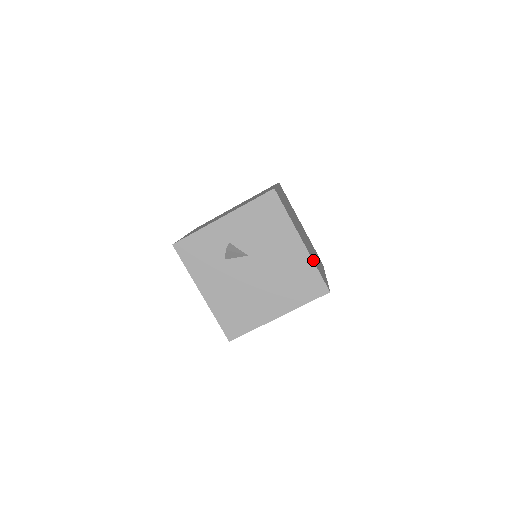
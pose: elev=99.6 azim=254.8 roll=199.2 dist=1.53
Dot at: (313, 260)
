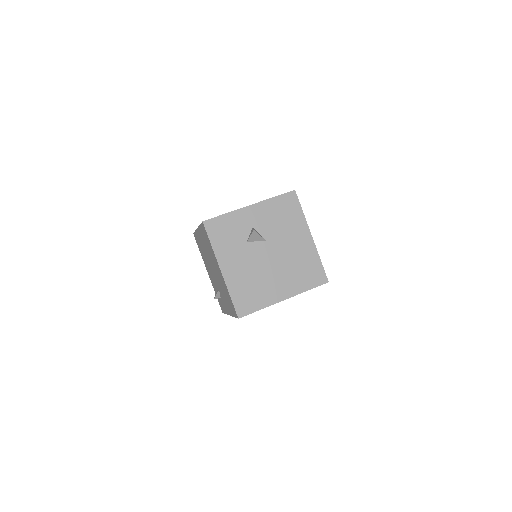
Dot at: (317, 254)
